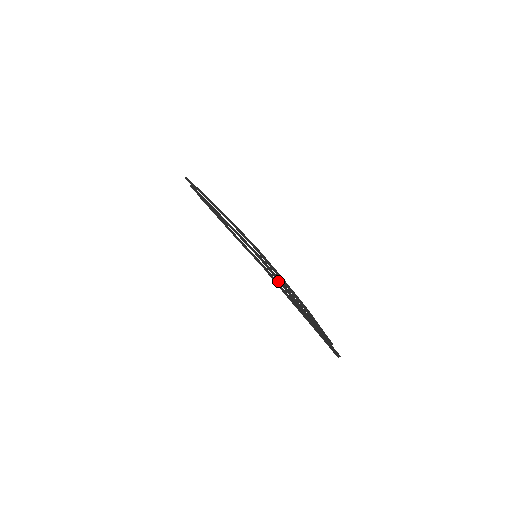
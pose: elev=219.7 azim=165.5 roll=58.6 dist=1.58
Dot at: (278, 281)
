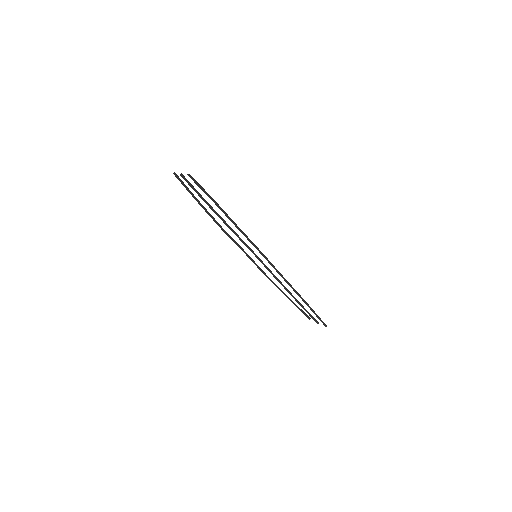
Dot at: (272, 274)
